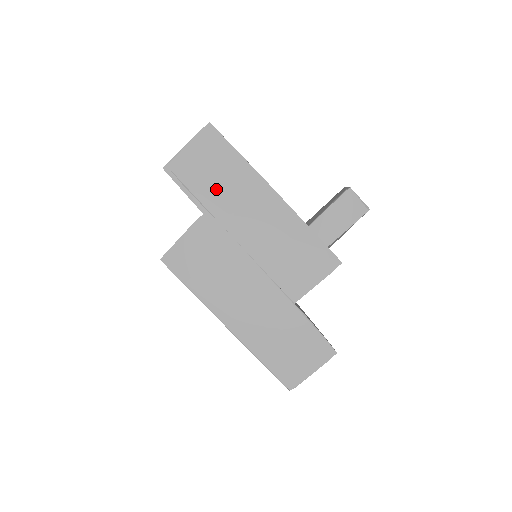
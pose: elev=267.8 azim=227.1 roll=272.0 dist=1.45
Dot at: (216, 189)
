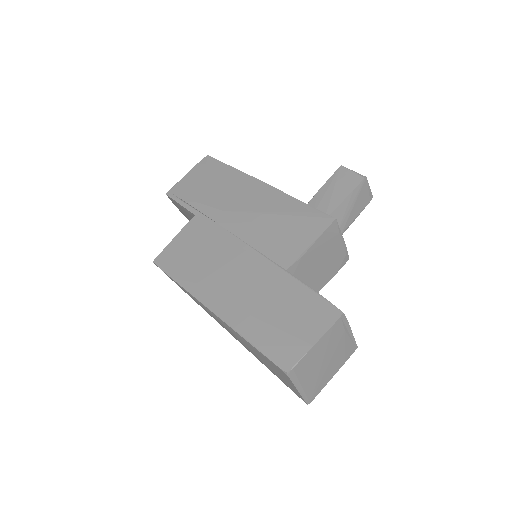
Dot at: (208, 195)
